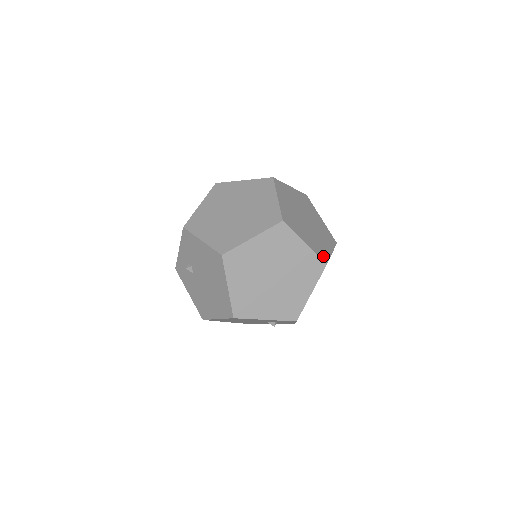
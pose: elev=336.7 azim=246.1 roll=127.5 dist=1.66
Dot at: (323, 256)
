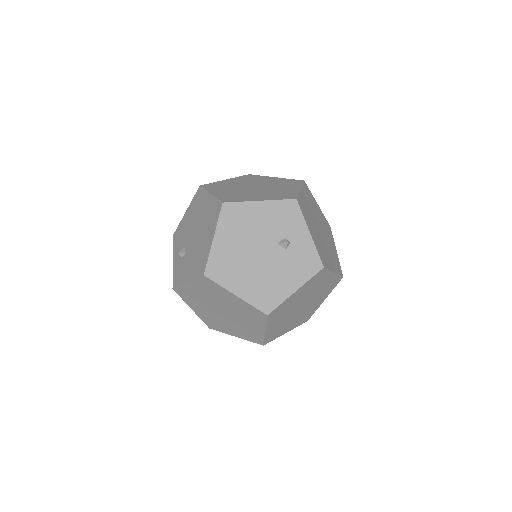
Dot at: occluded
